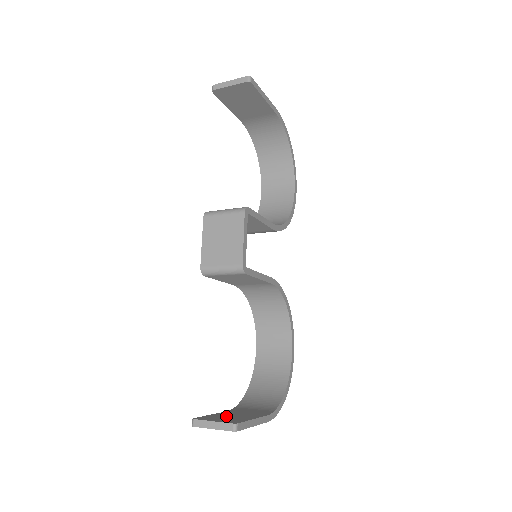
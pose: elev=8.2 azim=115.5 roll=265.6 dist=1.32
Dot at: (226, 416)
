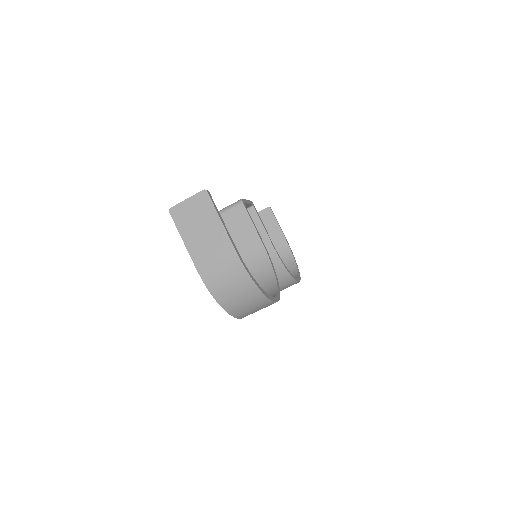
Dot at: (198, 230)
